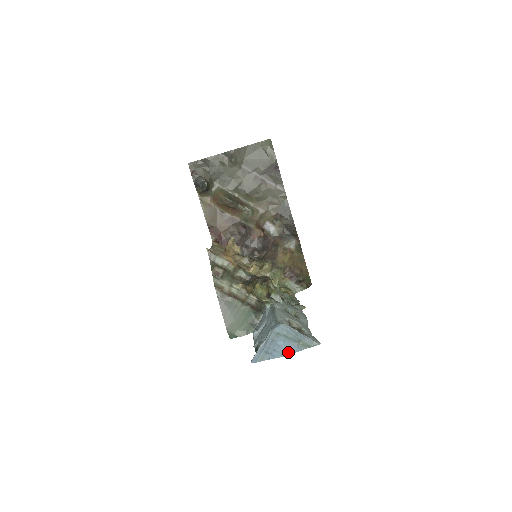
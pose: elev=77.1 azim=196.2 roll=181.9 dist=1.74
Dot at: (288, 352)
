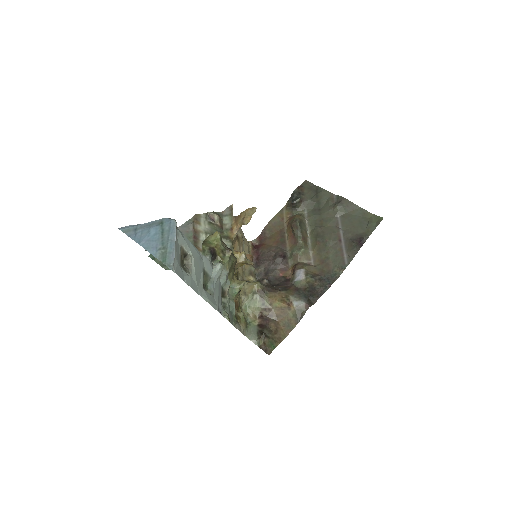
Dot at: (146, 244)
